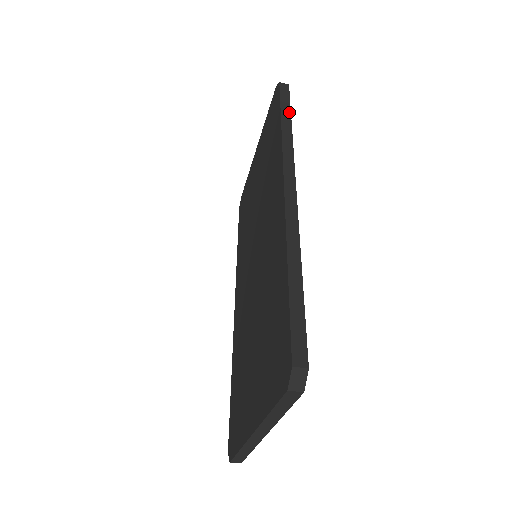
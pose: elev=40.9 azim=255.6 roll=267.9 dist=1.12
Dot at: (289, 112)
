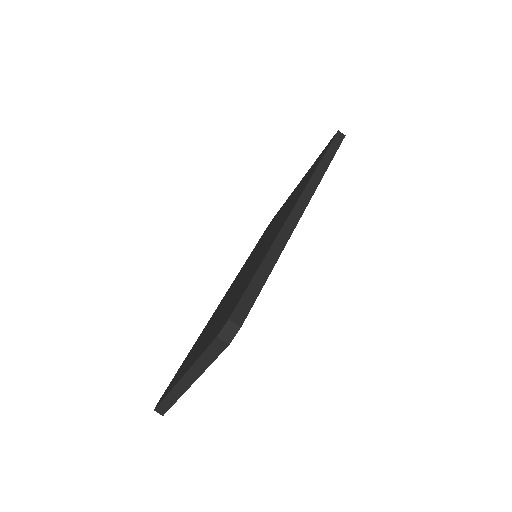
Dot at: (334, 154)
